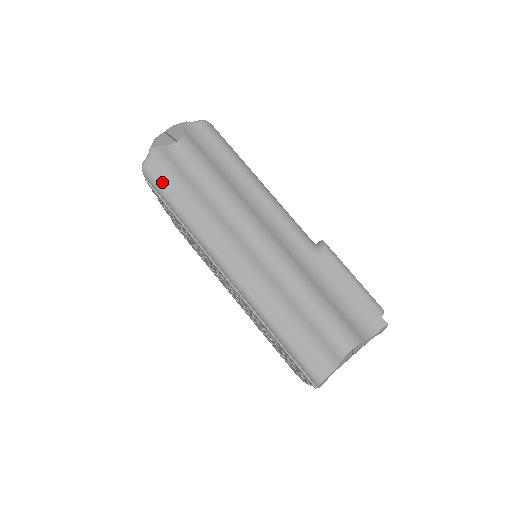
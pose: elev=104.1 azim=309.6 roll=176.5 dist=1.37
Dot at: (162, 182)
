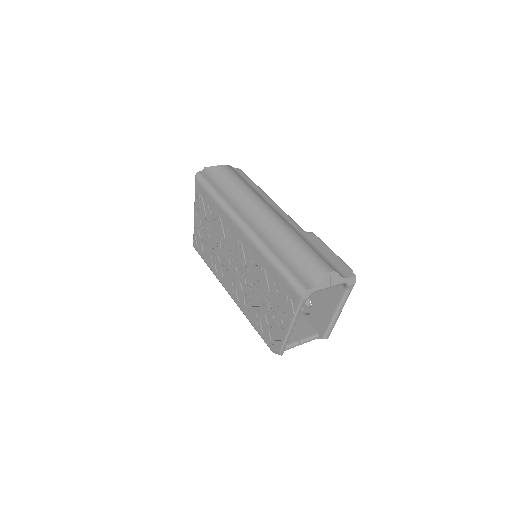
Dot at: (208, 181)
